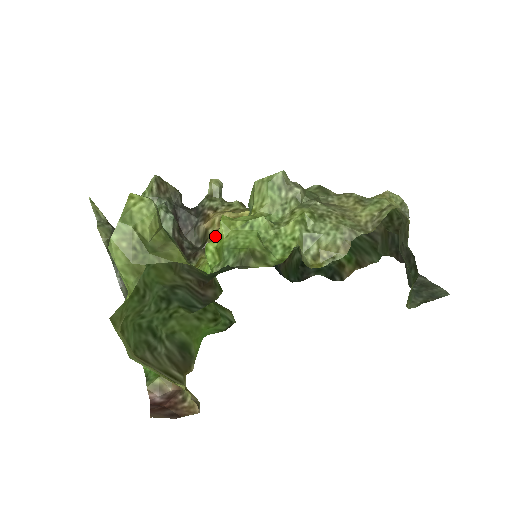
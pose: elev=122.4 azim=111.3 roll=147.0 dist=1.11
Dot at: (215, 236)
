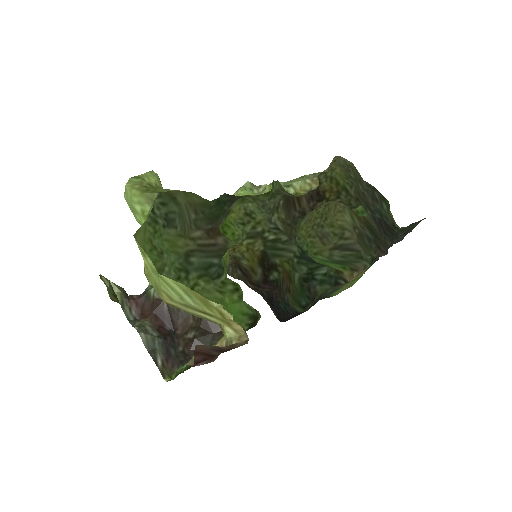
Dot at: occluded
